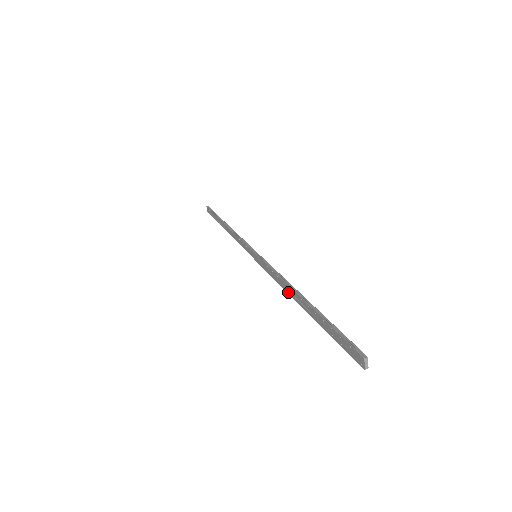
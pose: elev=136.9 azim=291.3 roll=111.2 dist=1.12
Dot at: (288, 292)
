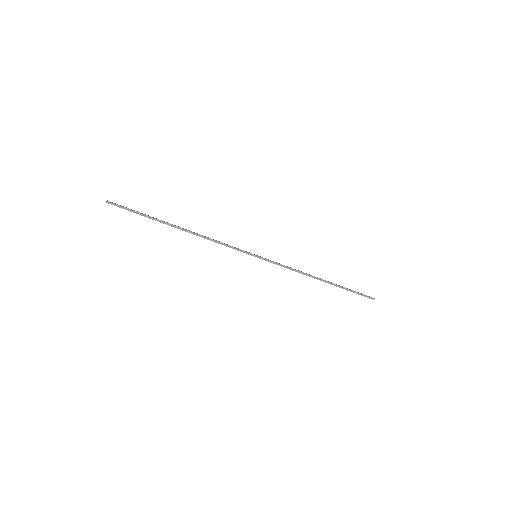
Dot at: occluded
